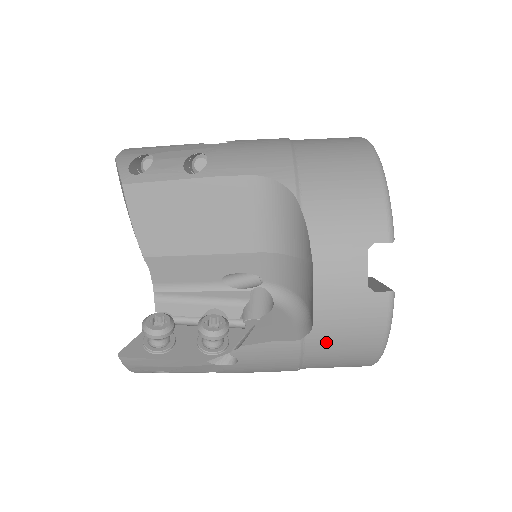
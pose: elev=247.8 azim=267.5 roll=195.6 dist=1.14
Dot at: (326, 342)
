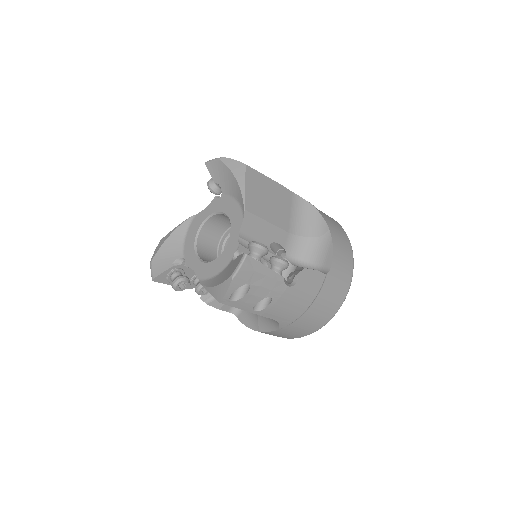
Dot at: occluded
